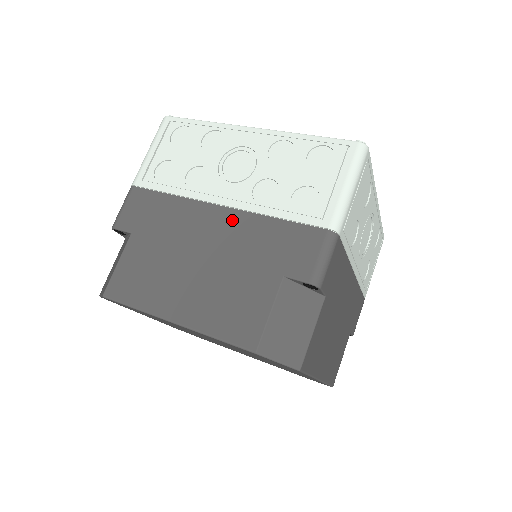
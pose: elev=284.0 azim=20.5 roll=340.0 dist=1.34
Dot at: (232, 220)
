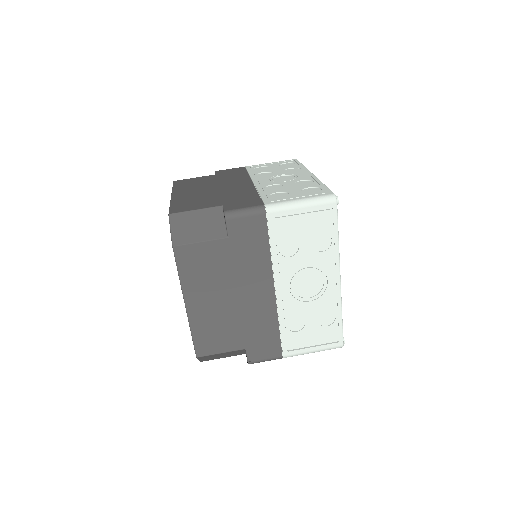
Dot at: (246, 187)
